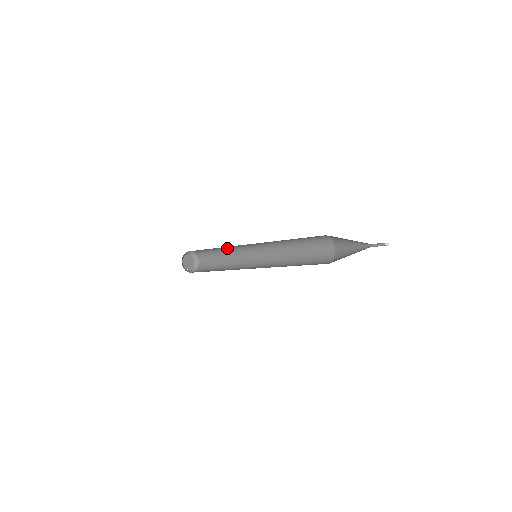
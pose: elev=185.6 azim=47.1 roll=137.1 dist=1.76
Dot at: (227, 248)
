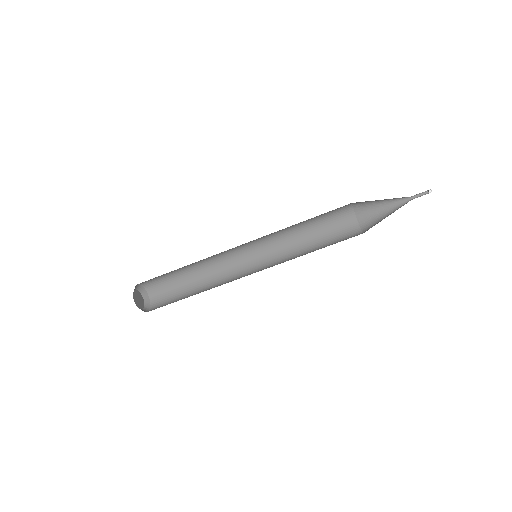
Dot at: (202, 263)
